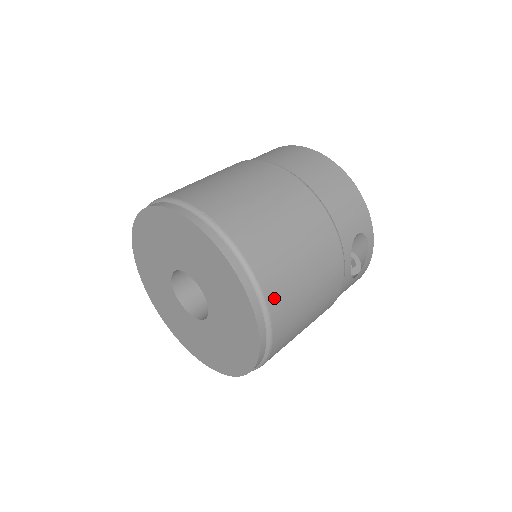
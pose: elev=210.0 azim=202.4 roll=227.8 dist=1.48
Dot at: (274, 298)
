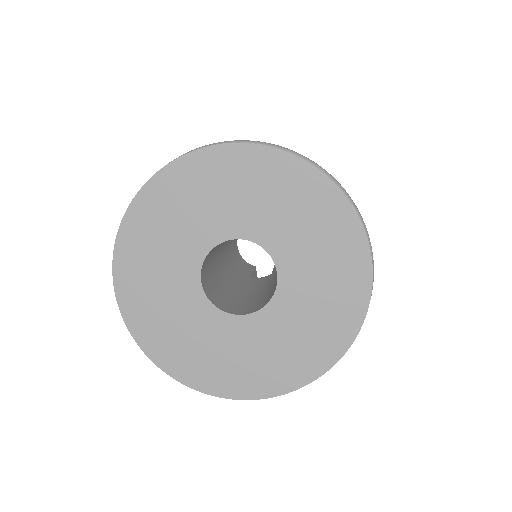
Dot at: occluded
